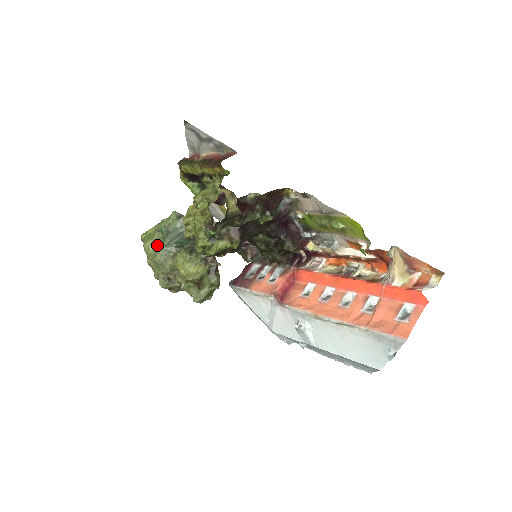
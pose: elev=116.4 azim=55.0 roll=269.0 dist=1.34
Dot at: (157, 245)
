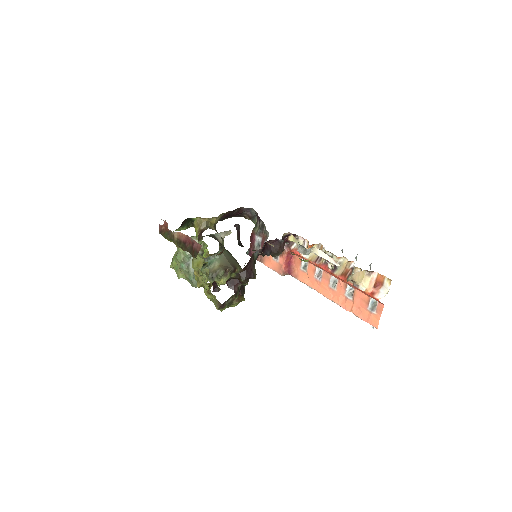
Dot at: (187, 279)
